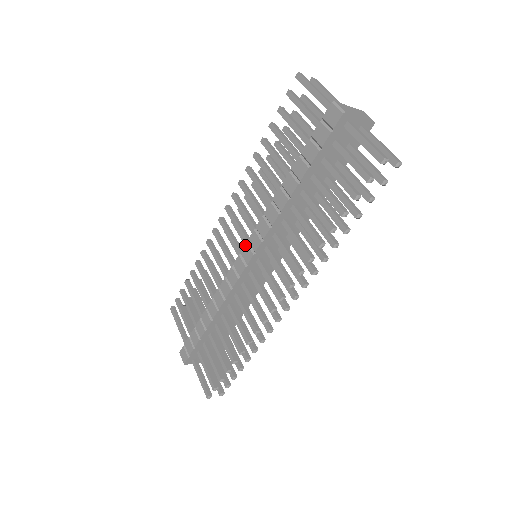
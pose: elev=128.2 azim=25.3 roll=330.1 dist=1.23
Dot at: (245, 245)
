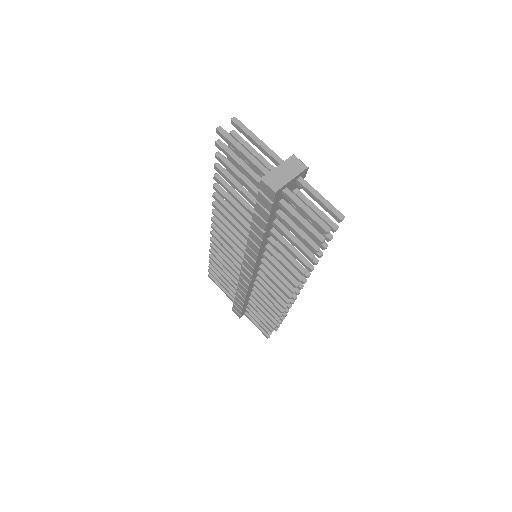
Dot at: (243, 260)
